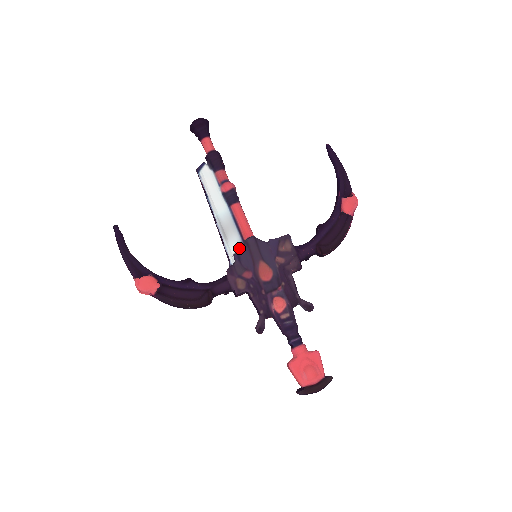
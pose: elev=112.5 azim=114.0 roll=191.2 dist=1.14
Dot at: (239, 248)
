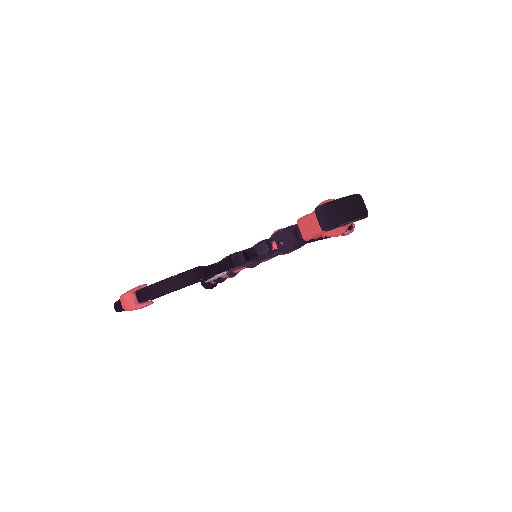
Dot at: occluded
